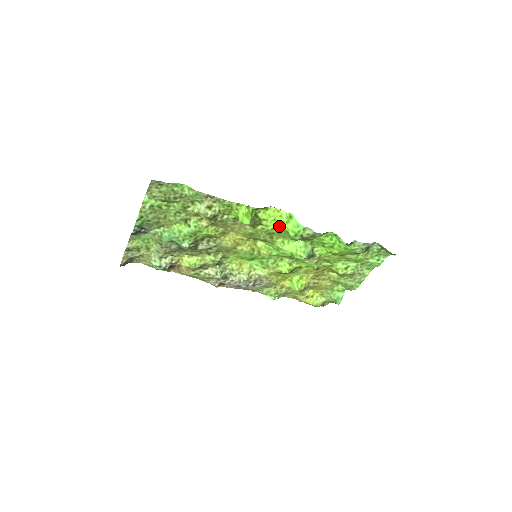
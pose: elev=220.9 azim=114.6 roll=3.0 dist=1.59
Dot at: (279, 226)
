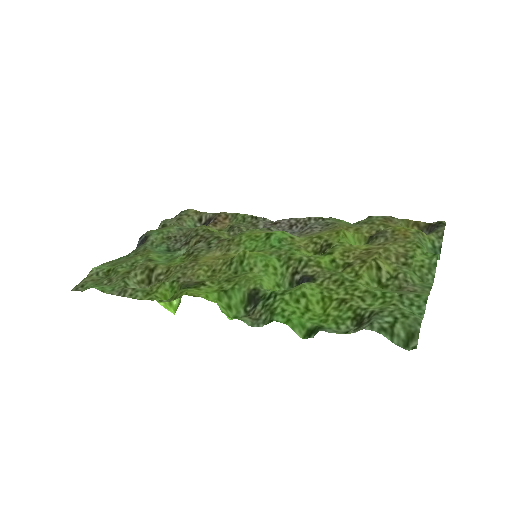
Dot at: (221, 291)
